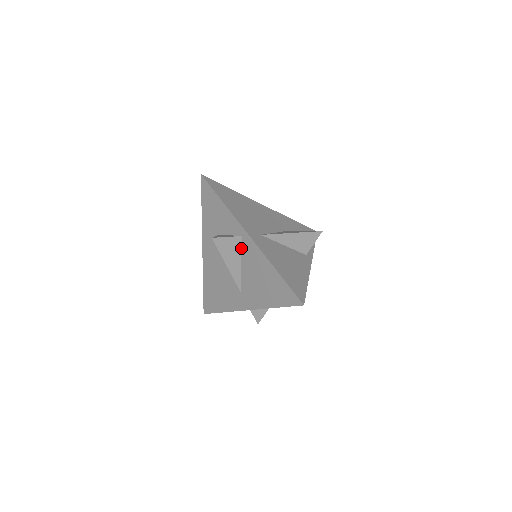
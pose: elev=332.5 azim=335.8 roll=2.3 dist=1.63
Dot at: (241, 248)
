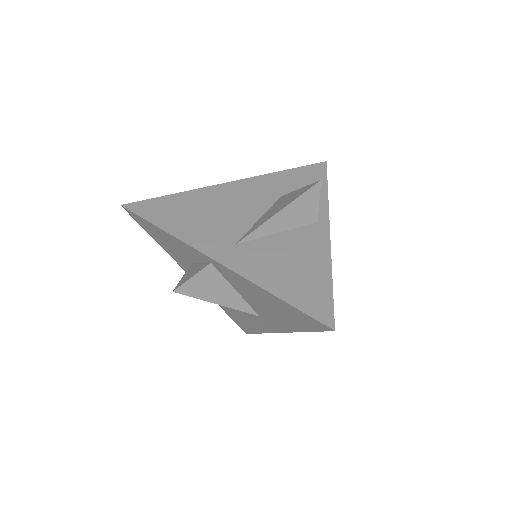
Dot at: (221, 275)
